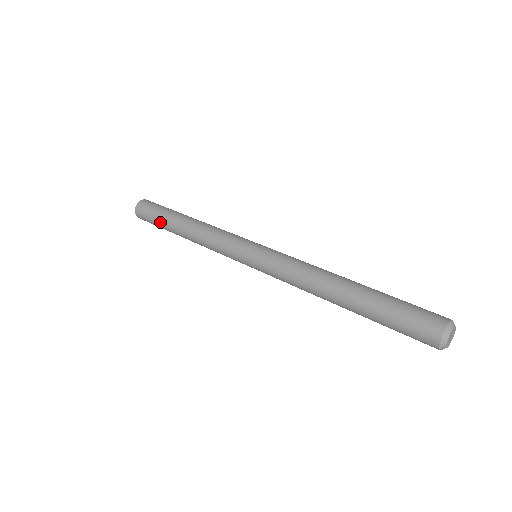
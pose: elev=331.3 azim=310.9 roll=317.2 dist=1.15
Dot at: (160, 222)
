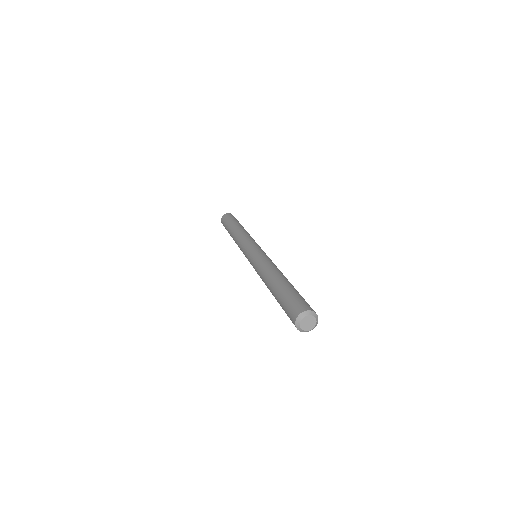
Dot at: occluded
